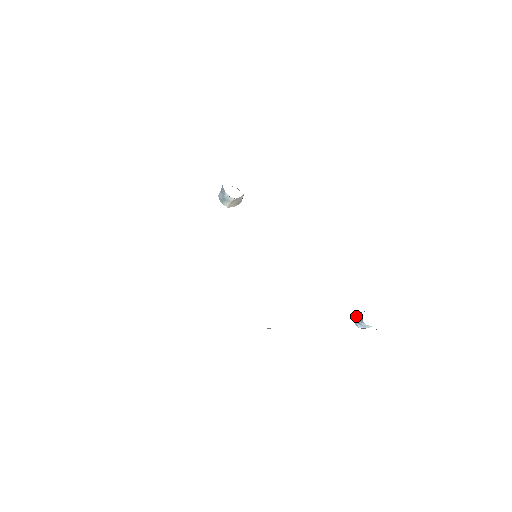
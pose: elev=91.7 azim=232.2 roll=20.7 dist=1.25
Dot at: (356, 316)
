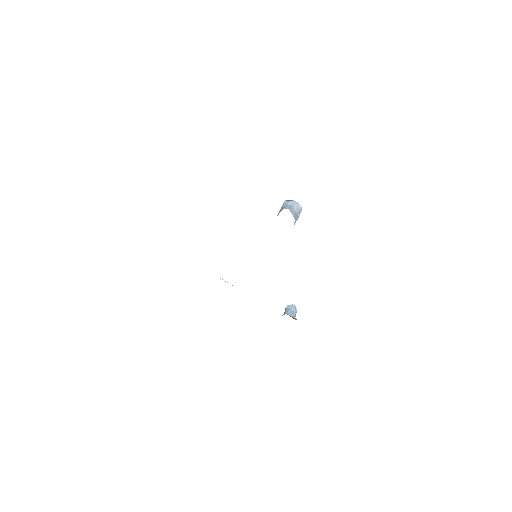
Dot at: (289, 307)
